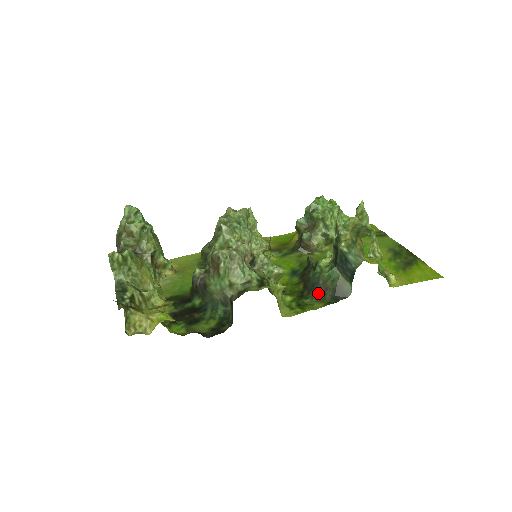
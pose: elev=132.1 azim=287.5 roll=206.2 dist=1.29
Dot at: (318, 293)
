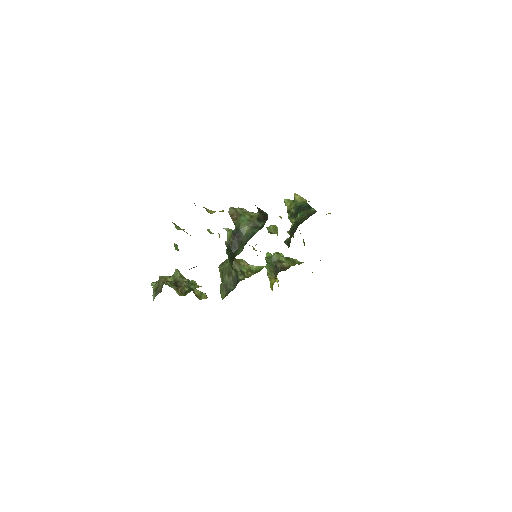
Dot at: (302, 222)
